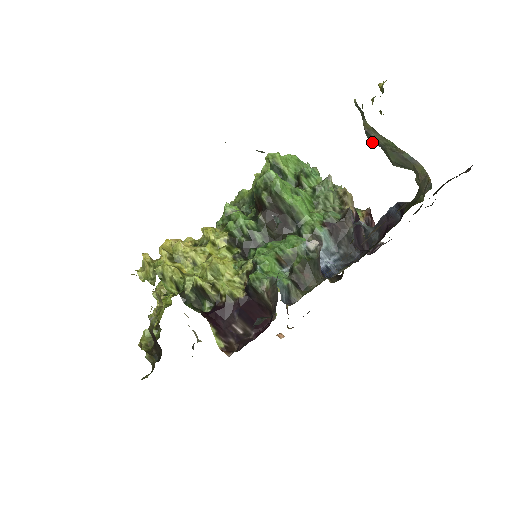
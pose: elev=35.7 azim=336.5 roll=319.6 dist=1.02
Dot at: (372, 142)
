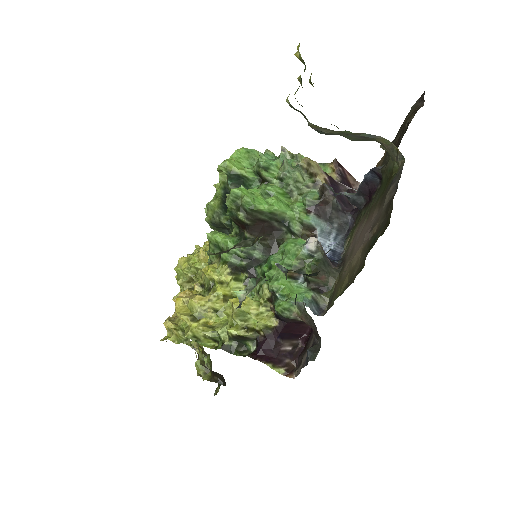
Dot at: occluded
